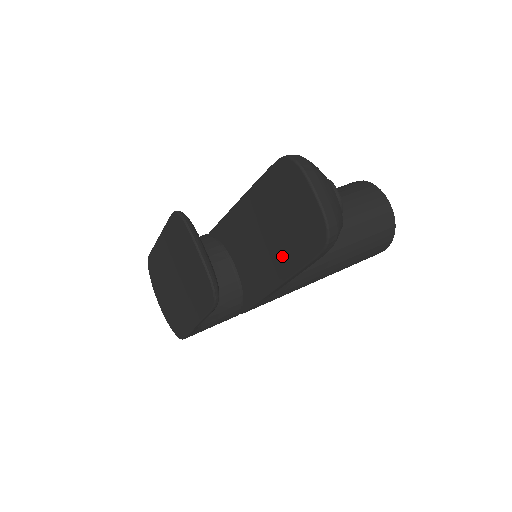
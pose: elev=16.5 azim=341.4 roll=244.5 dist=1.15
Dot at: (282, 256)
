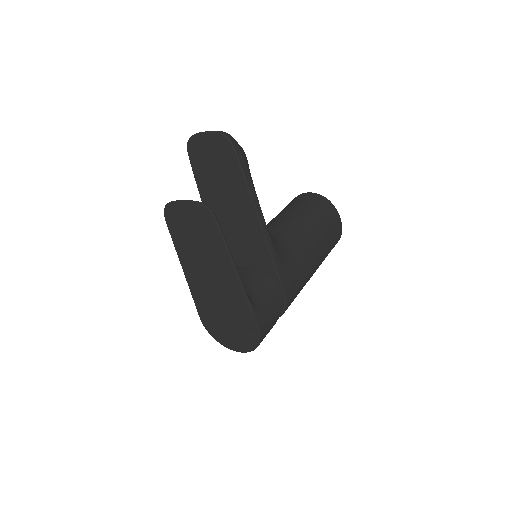
Dot at: (238, 194)
